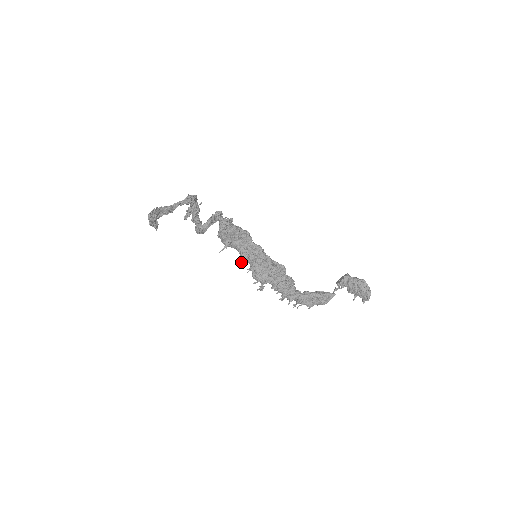
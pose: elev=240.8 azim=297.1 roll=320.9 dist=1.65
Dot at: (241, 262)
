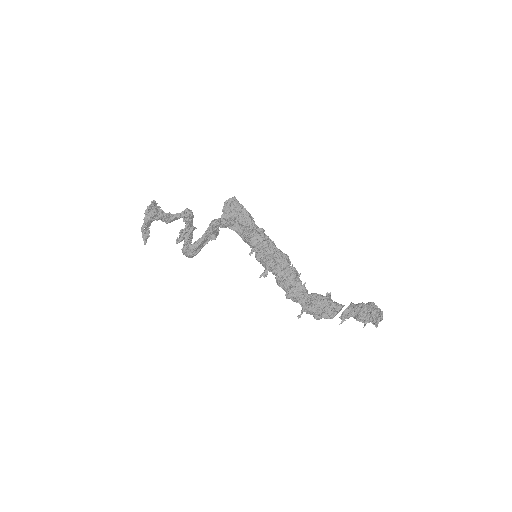
Dot at: (245, 236)
